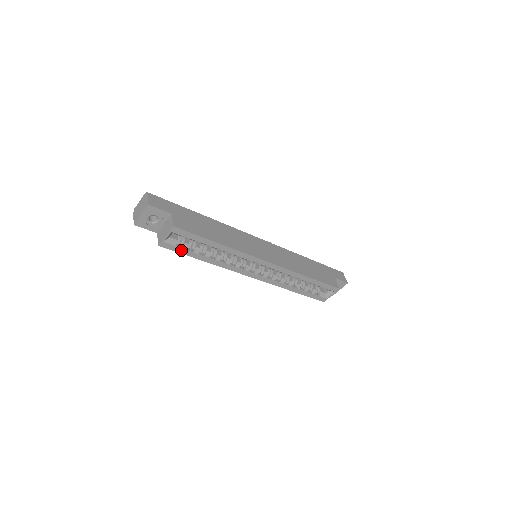
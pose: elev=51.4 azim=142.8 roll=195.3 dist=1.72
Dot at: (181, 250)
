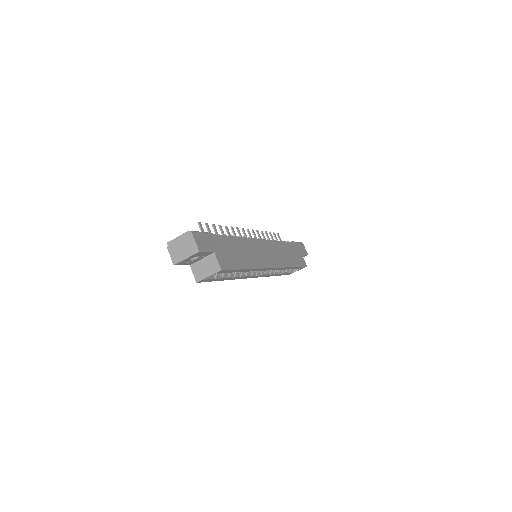
Dot at: (213, 280)
